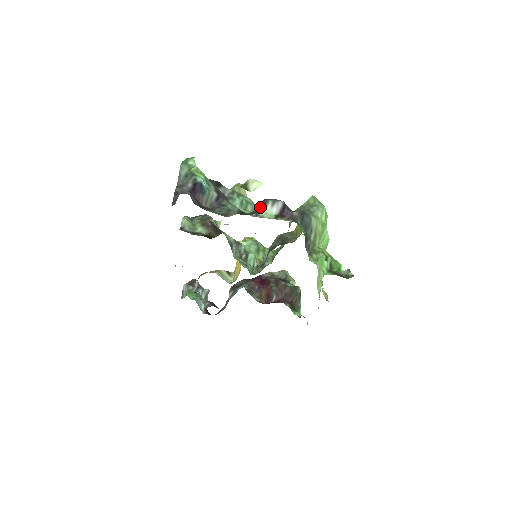
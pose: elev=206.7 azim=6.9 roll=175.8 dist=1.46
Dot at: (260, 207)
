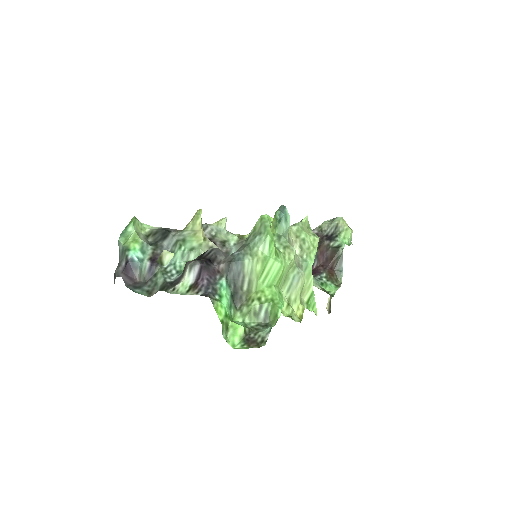
Dot at: (182, 273)
